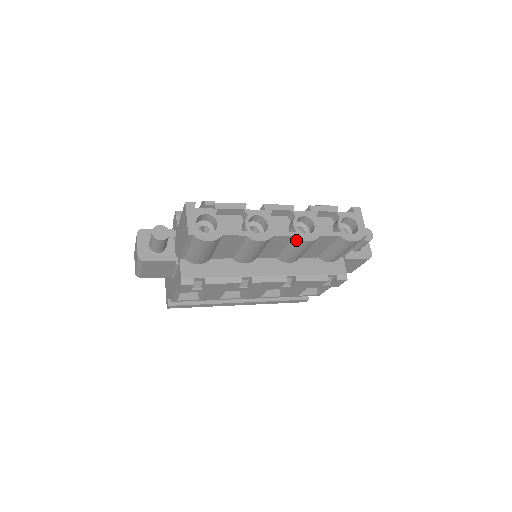
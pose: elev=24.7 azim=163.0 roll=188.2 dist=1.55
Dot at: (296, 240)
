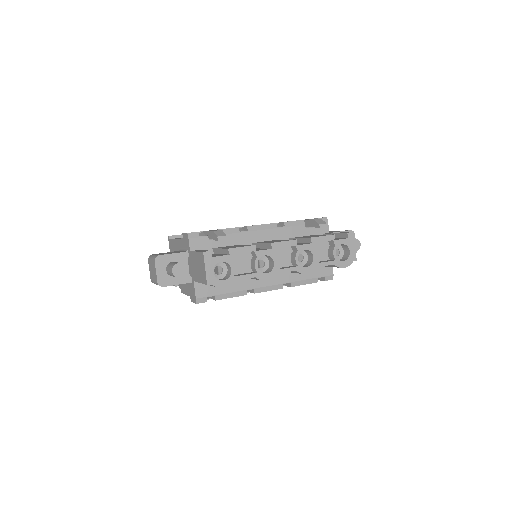
Dot at: (297, 272)
